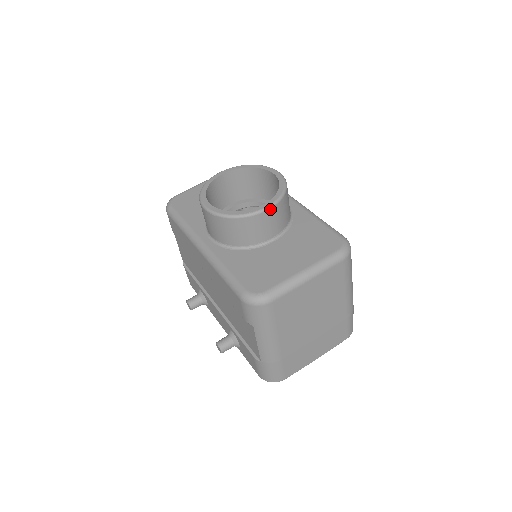
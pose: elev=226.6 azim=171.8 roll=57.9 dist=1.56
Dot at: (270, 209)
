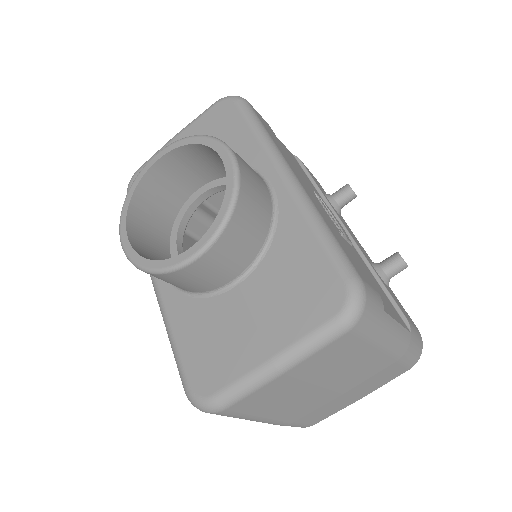
Dot at: (204, 254)
